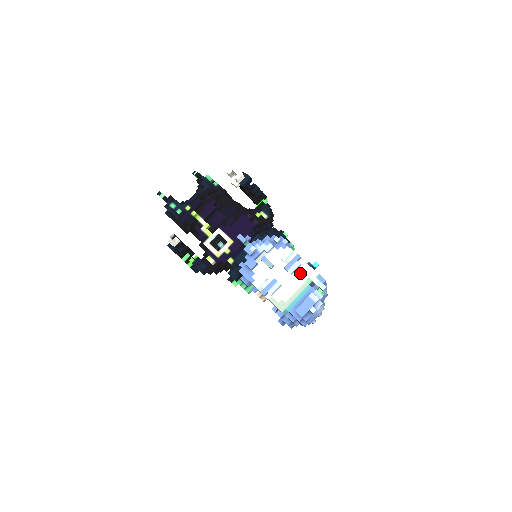
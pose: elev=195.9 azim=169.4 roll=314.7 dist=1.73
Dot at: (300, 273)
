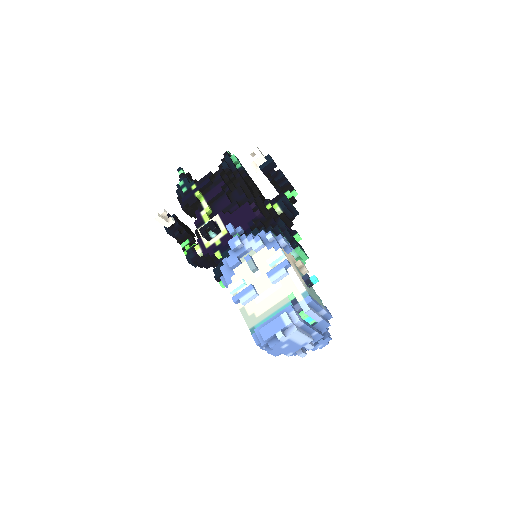
Dot at: (284, 284)
